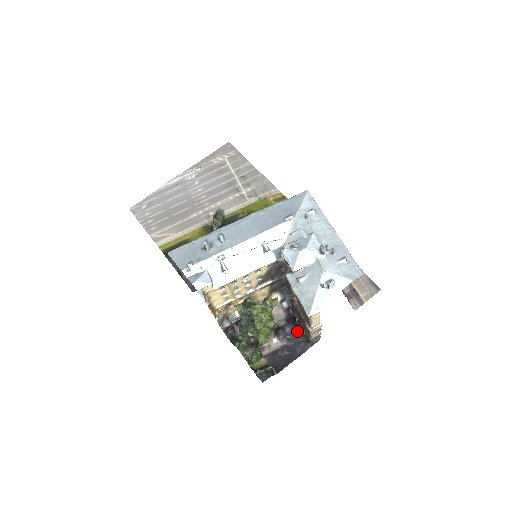
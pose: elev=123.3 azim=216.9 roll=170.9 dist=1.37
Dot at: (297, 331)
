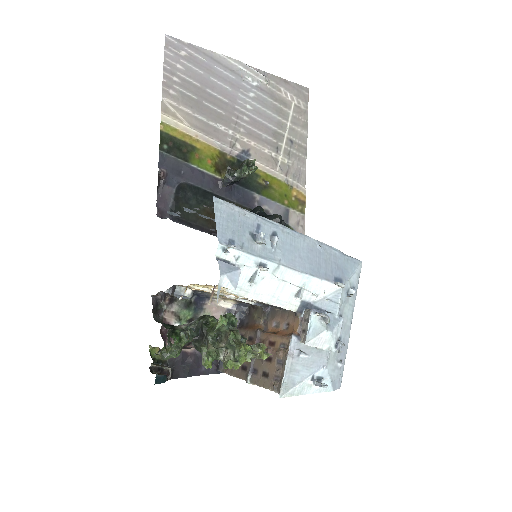
Dot at: occluded
